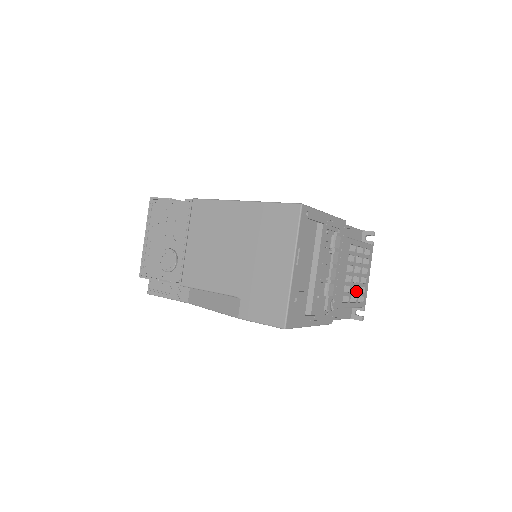
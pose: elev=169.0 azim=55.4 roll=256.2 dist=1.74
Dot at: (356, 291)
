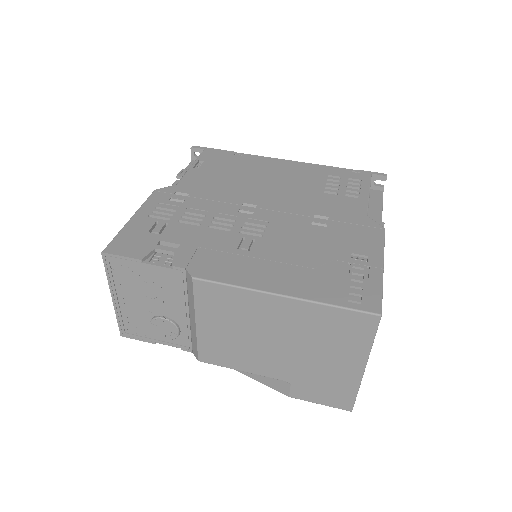
Dot at: occluded
